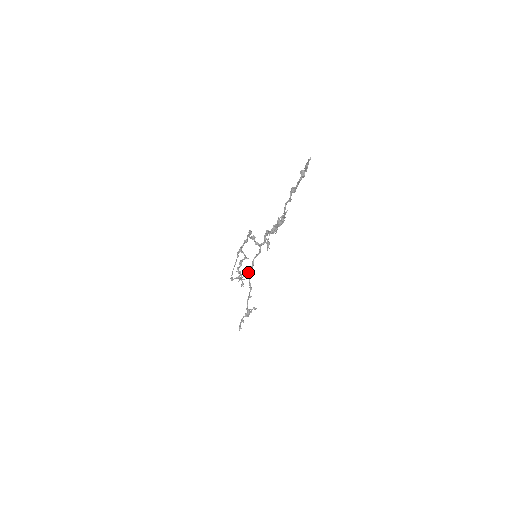
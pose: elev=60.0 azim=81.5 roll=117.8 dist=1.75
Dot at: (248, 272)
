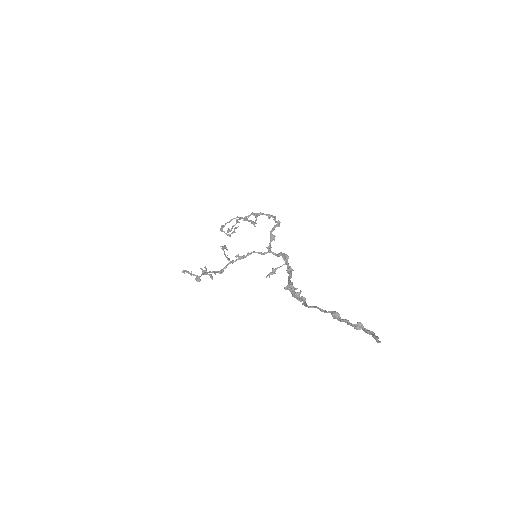
Dot at: (236, 256)
